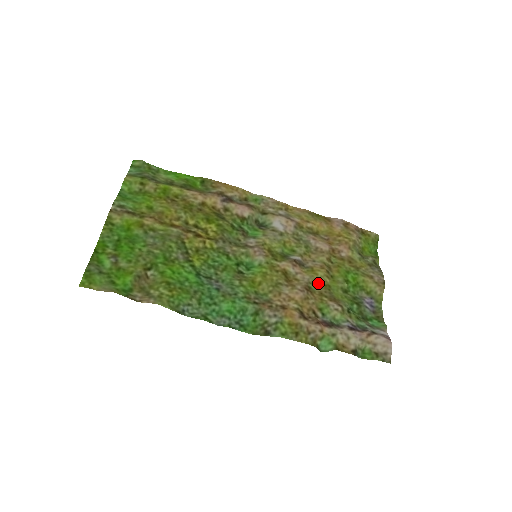
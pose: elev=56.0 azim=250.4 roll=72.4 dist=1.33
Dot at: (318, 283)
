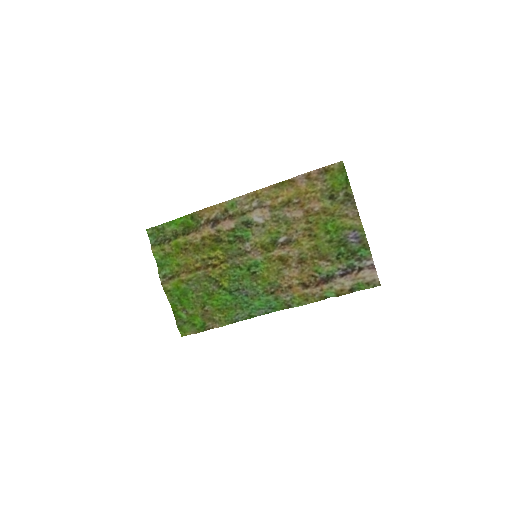
Dot at: (307, 249)
